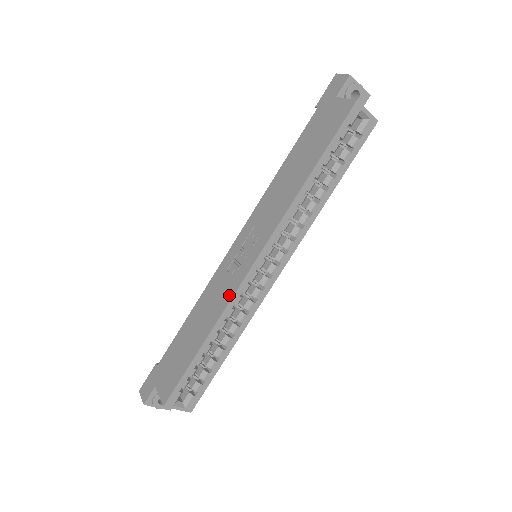
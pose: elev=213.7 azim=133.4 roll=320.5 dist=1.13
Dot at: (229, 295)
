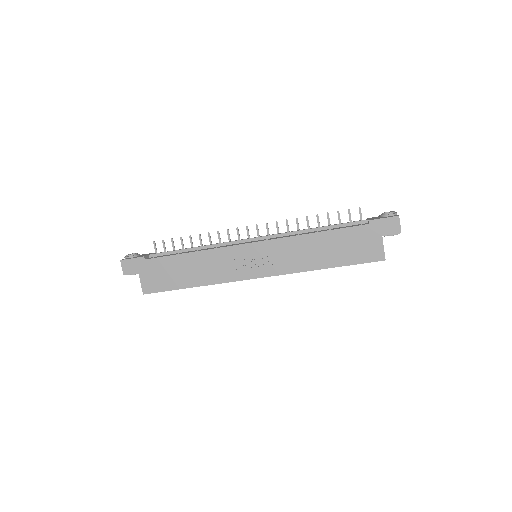
Dot at: (227, 279)
